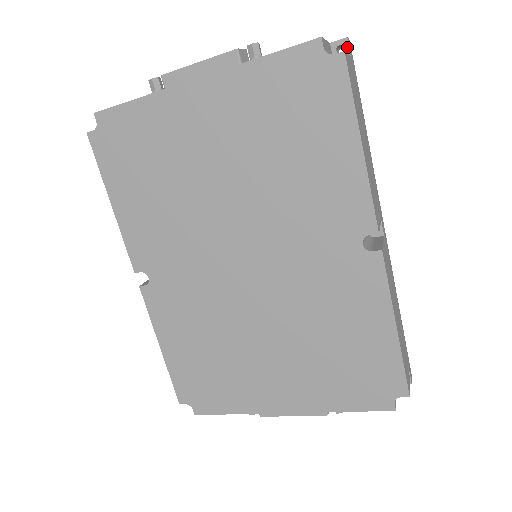
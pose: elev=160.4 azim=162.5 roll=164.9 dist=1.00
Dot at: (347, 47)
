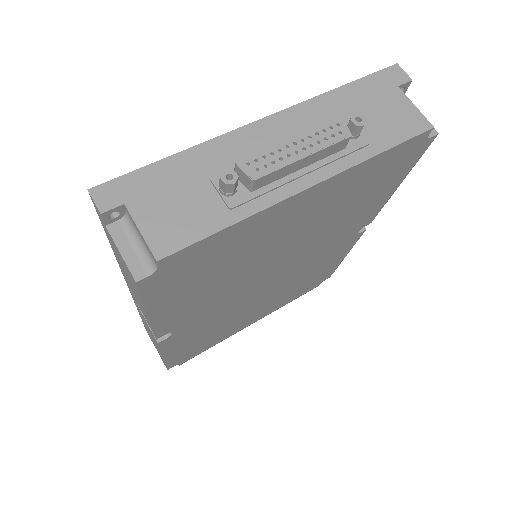
Dot at: (407, 88)
